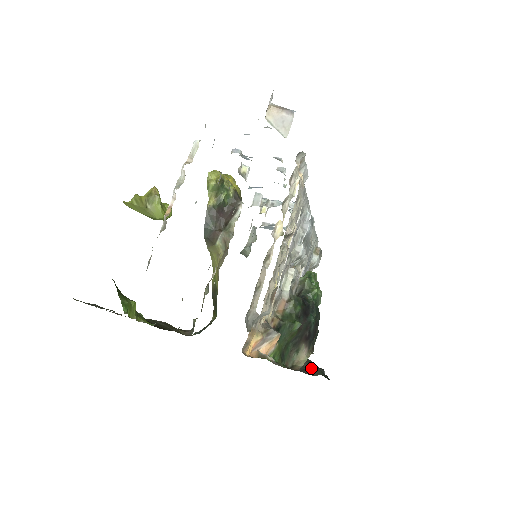
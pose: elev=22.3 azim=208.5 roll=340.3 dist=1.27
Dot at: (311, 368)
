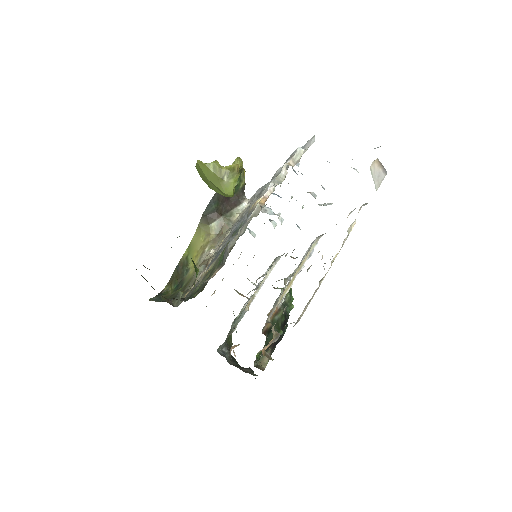
Dot at: (236, 365)
